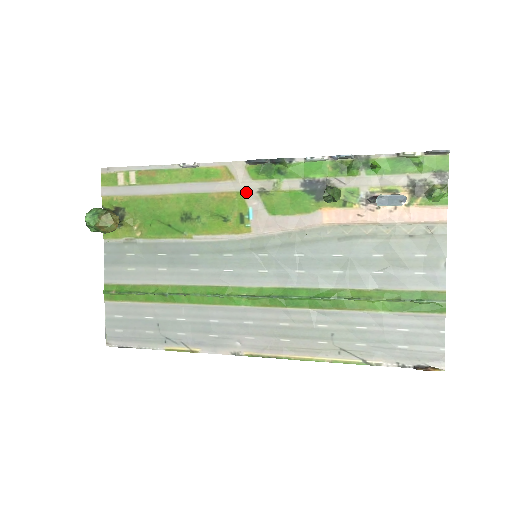
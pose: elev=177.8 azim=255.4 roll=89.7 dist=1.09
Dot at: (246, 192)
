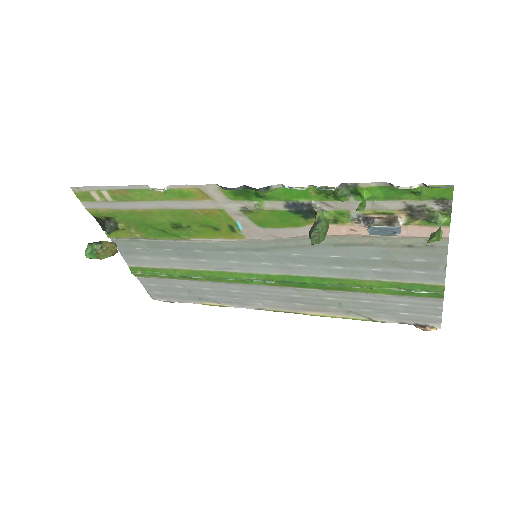
Dot at: (228, 210)
